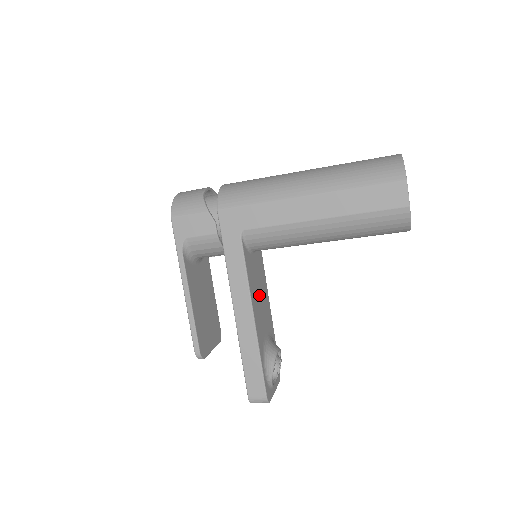
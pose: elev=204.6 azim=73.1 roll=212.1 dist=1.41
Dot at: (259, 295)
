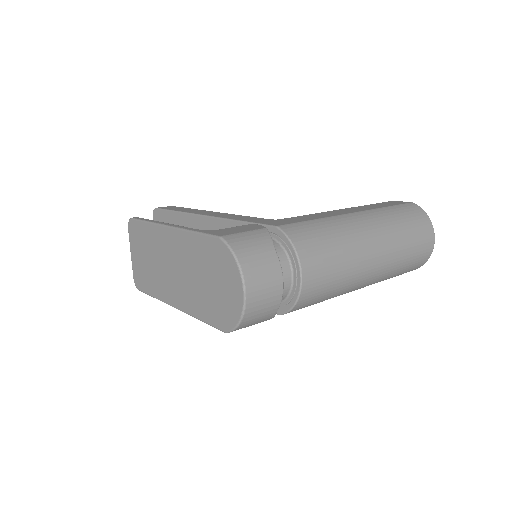
Dot at: occluded
